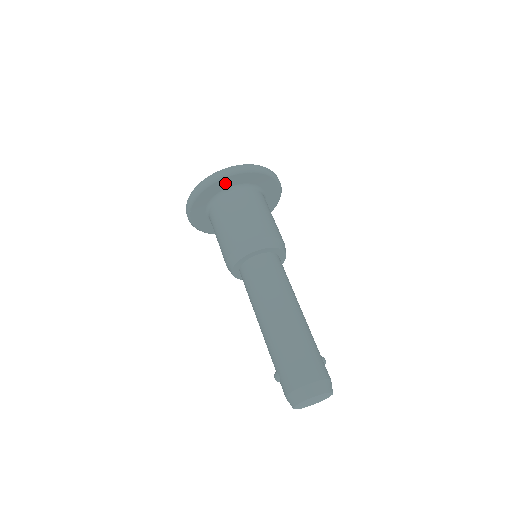
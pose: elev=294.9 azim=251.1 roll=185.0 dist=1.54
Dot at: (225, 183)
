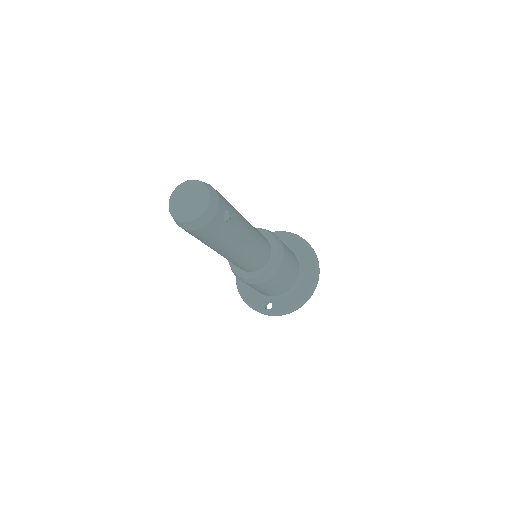
Dot at: occluded
